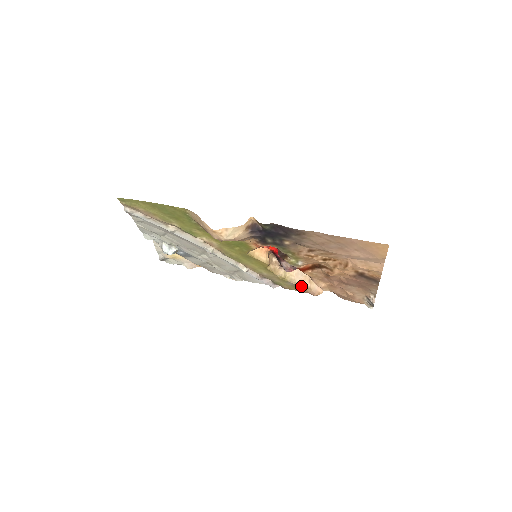
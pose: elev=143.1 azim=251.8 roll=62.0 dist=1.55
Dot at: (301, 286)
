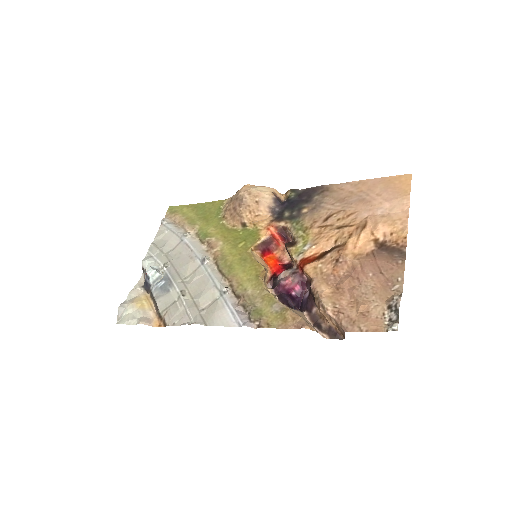
Dot at: (290, 312)
